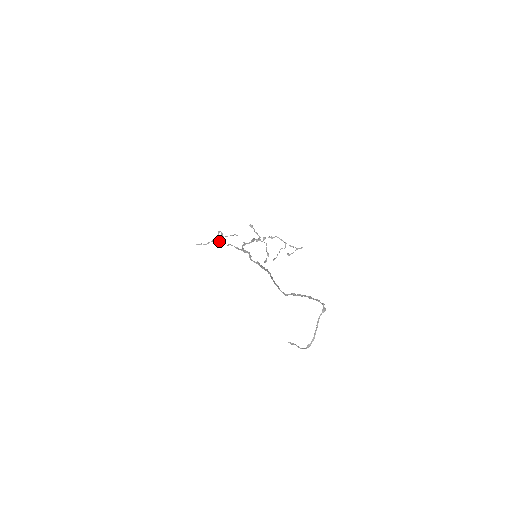
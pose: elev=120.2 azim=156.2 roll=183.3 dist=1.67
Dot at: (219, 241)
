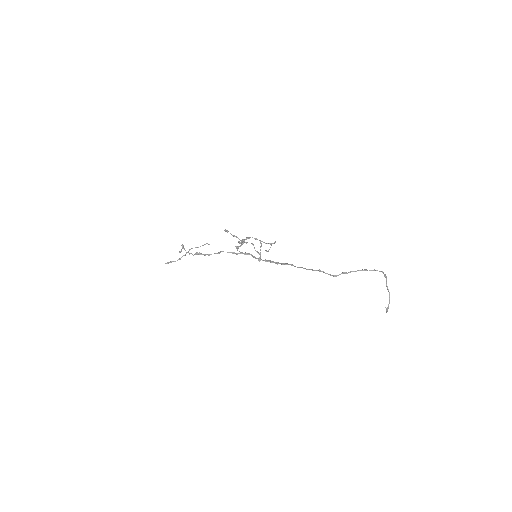
Dot at: (200, 253)
